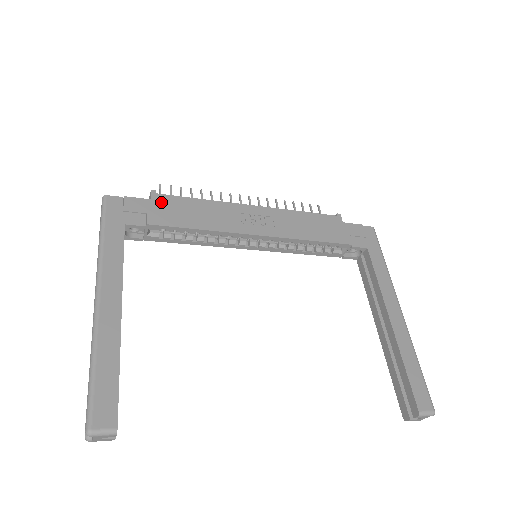
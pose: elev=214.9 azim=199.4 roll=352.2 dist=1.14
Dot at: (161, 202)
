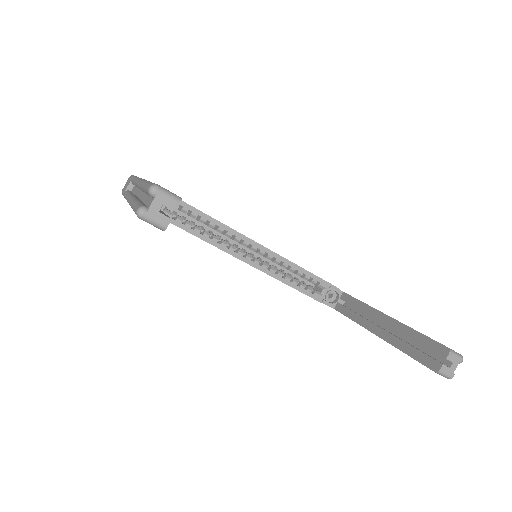
Dot at: occluded
